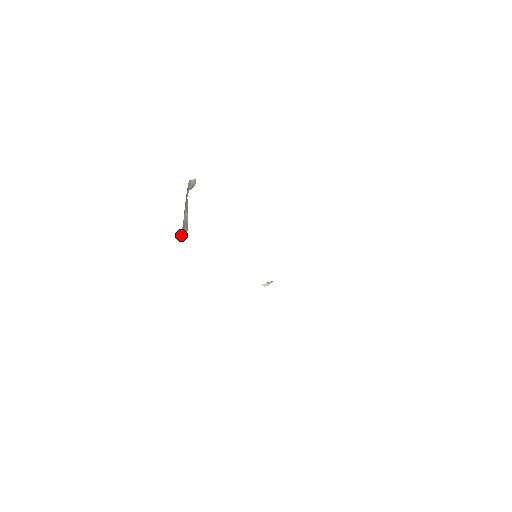
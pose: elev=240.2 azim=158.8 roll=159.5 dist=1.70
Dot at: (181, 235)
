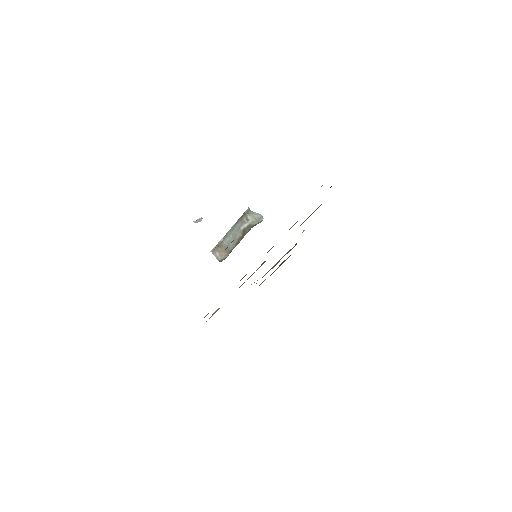
Dot at: (212, 253)
